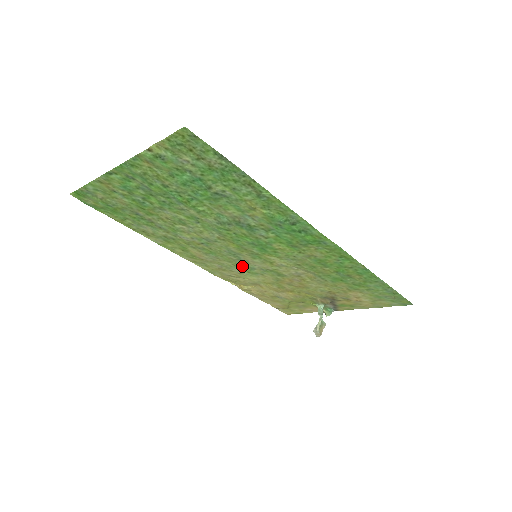
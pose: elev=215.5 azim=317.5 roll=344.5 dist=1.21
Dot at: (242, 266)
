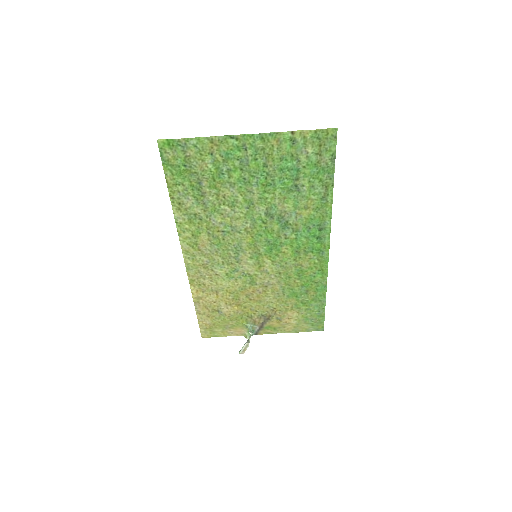
Dot at: (229, 266)
